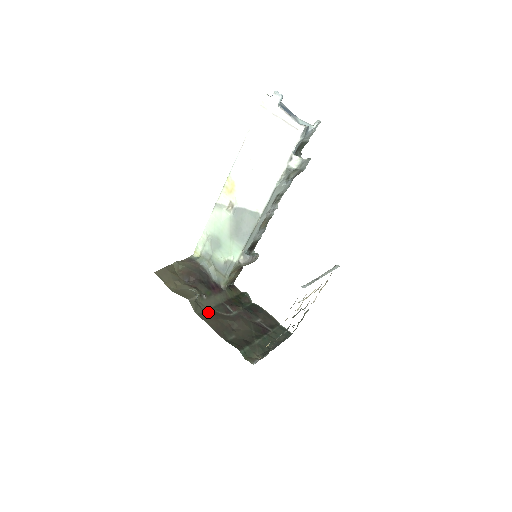
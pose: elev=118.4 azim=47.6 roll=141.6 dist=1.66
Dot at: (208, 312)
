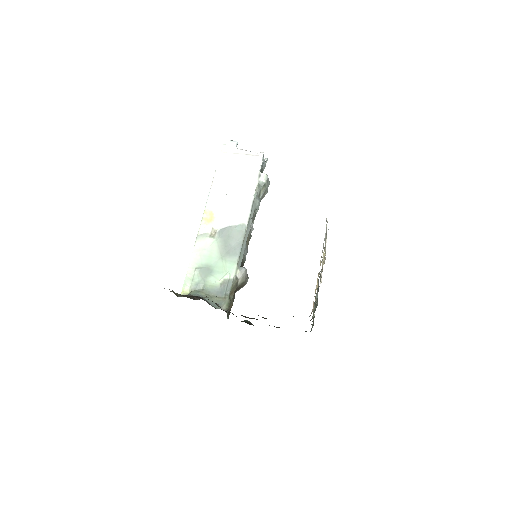
Dot at: occluded
